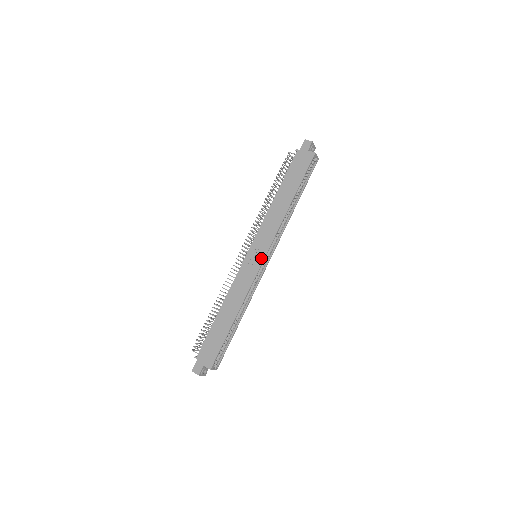
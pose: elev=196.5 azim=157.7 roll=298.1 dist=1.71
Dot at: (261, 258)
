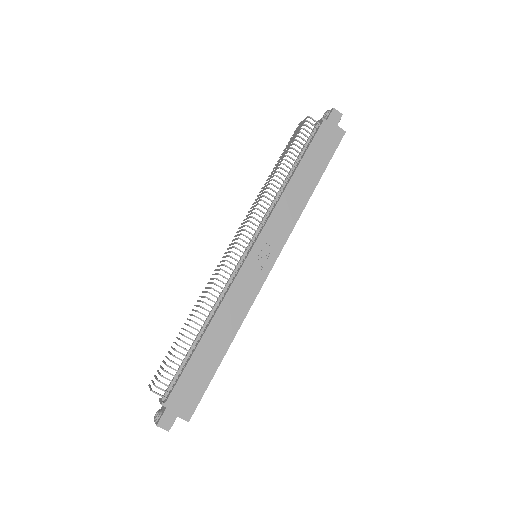
Dot at: (270, 263)
